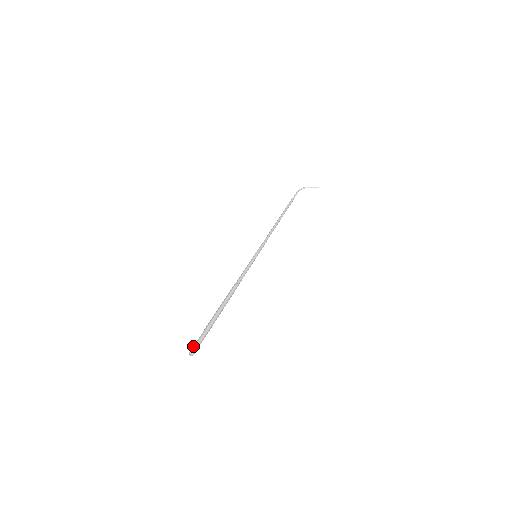
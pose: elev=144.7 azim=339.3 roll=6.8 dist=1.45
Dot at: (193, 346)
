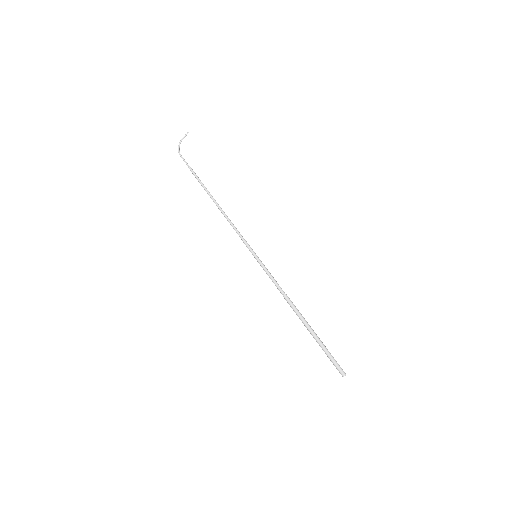
Dot at: (338, 370)
